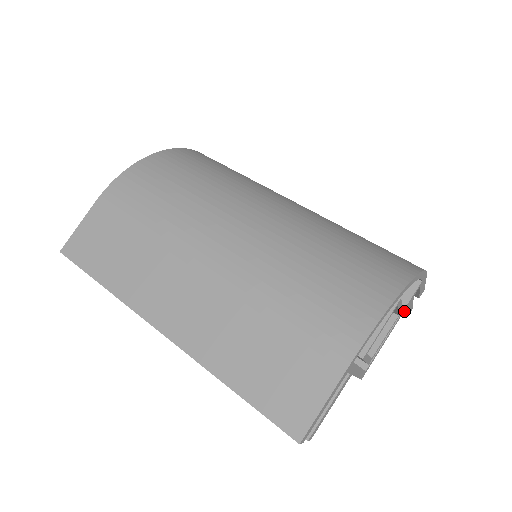
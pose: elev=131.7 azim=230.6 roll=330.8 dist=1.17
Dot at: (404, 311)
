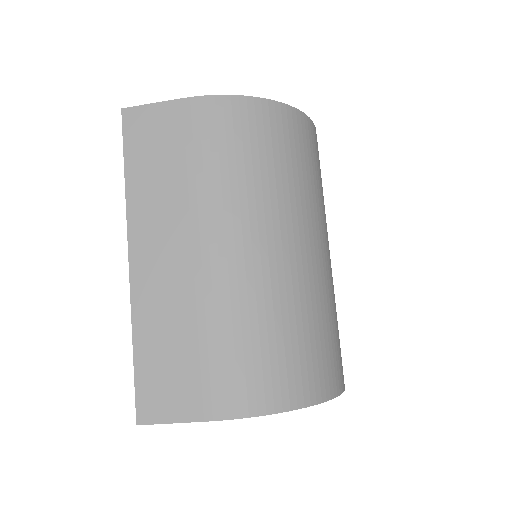
Dot at: occluded
